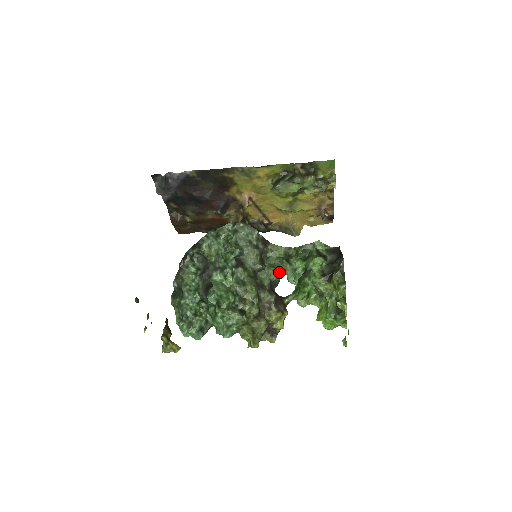
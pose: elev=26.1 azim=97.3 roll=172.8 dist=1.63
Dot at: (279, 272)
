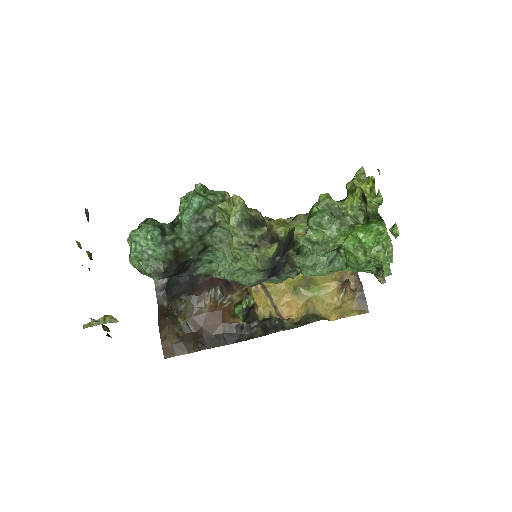
Dot at: occluded
